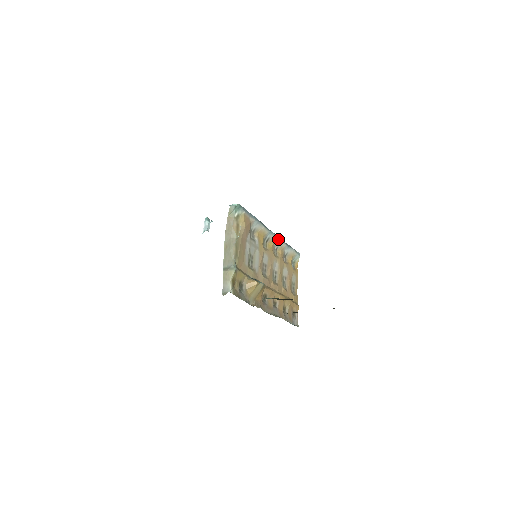
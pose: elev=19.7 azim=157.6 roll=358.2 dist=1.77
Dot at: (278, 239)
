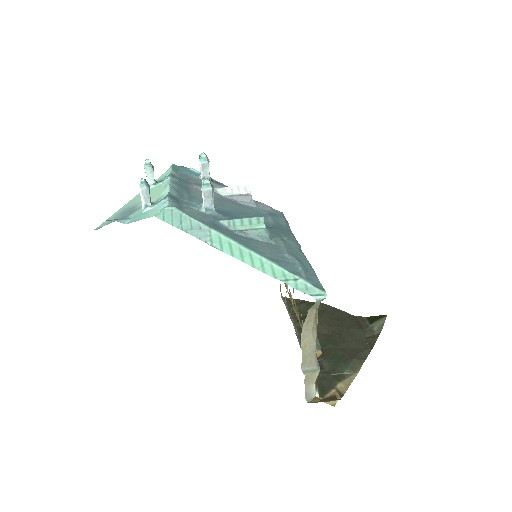
Dot at: occluded
